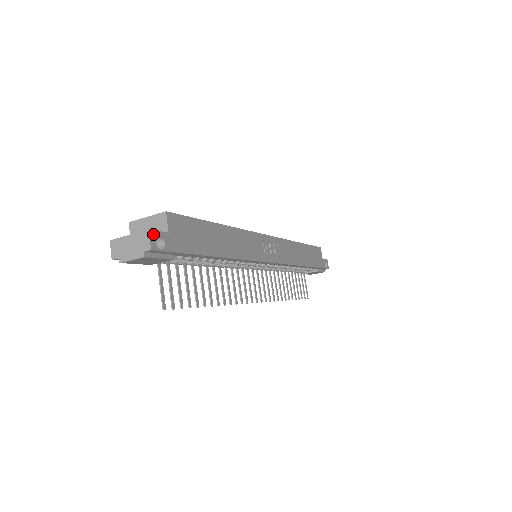
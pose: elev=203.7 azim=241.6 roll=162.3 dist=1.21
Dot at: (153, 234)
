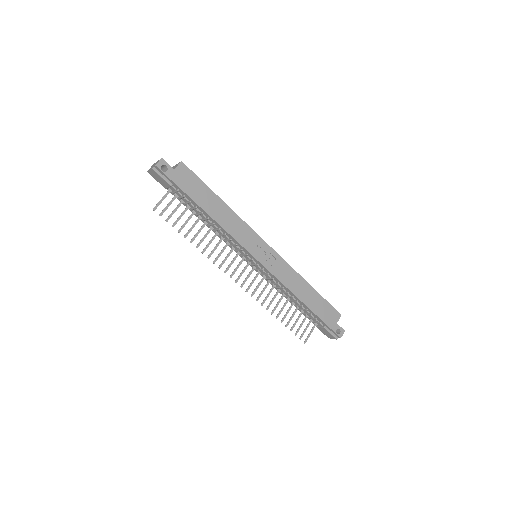
Dot at: (163, 161)
